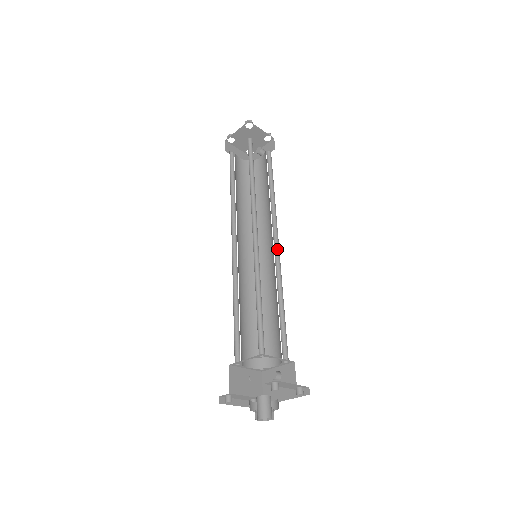
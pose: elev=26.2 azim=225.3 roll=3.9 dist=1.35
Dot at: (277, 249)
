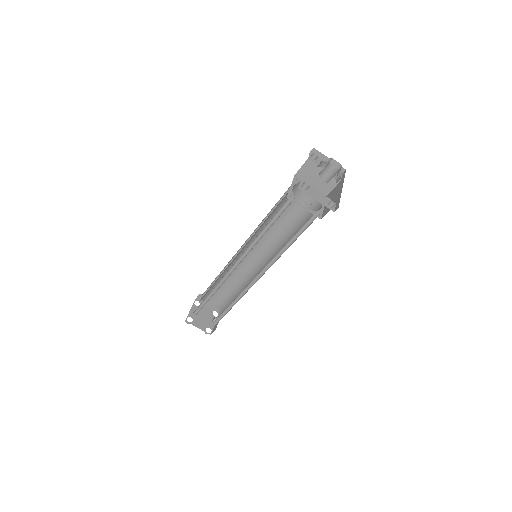
Dot at: occluded
